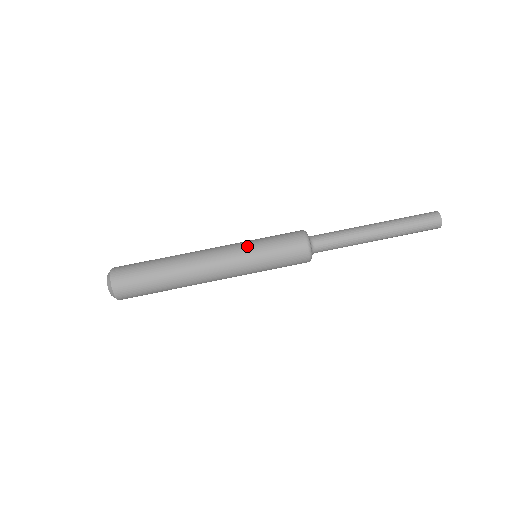
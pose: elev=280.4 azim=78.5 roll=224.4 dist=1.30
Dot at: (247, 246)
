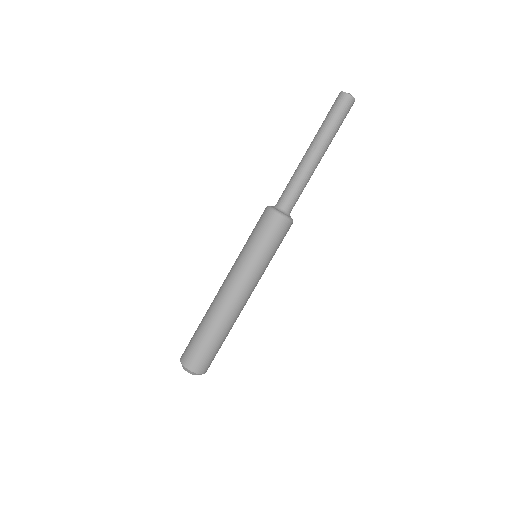
Dot at: (244, 259)
